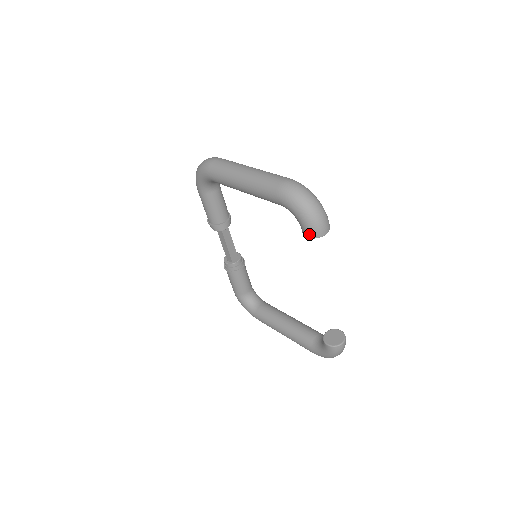
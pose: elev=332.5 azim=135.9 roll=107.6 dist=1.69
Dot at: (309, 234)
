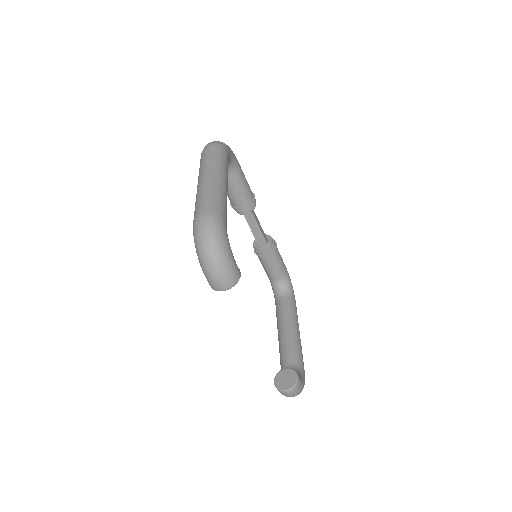
Dot at: occluded
